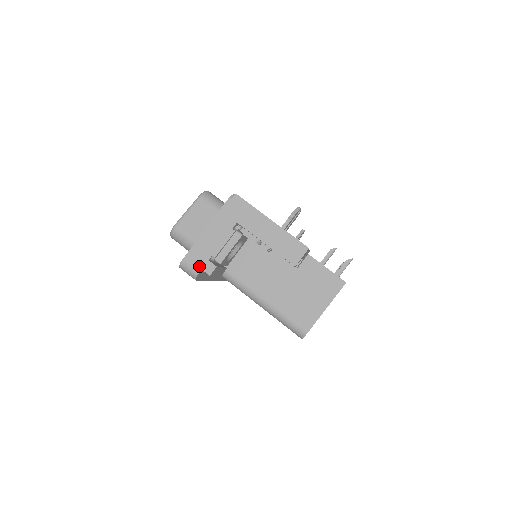
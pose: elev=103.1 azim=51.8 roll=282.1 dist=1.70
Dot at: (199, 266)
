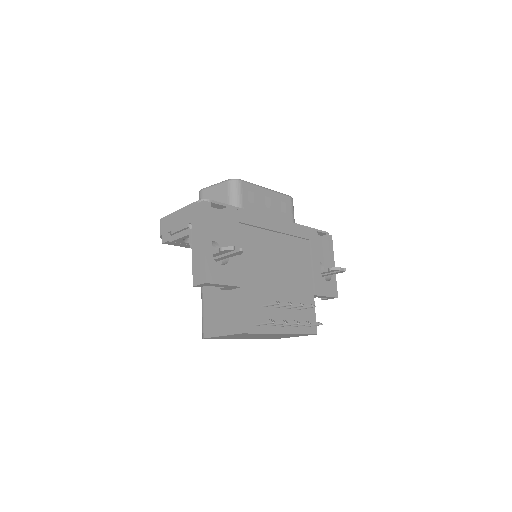
Dot at: (163, 231)
